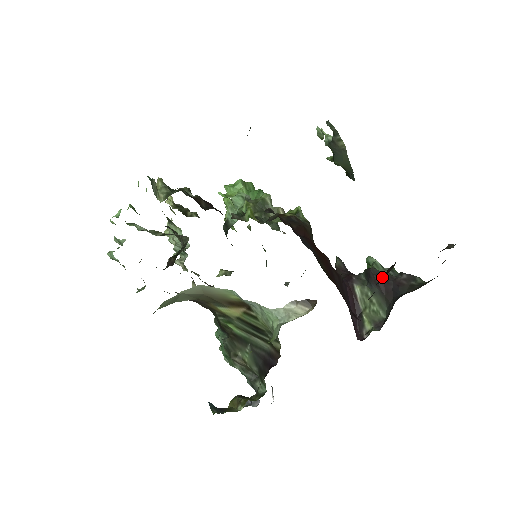
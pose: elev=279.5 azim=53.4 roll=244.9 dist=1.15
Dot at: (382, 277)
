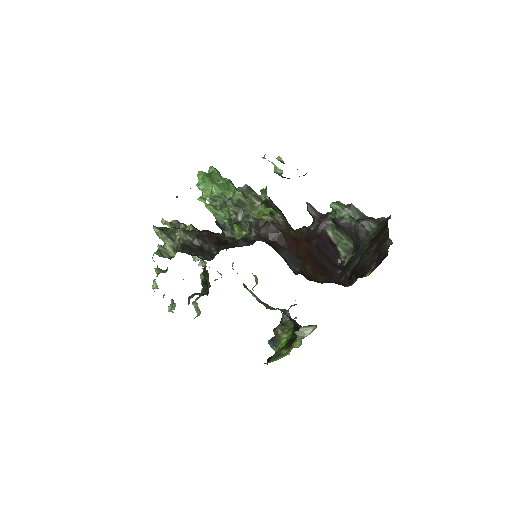
Dot at: (345, 224)
